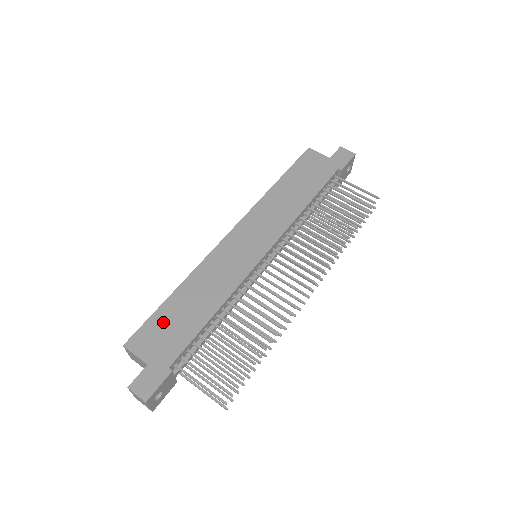
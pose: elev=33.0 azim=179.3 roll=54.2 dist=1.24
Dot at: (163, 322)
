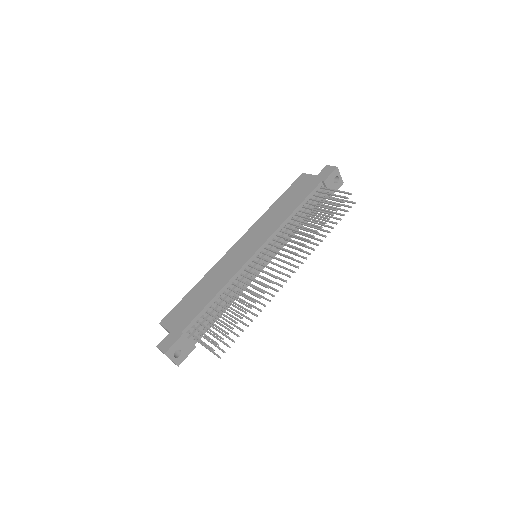
Dot at: (184, 306)
